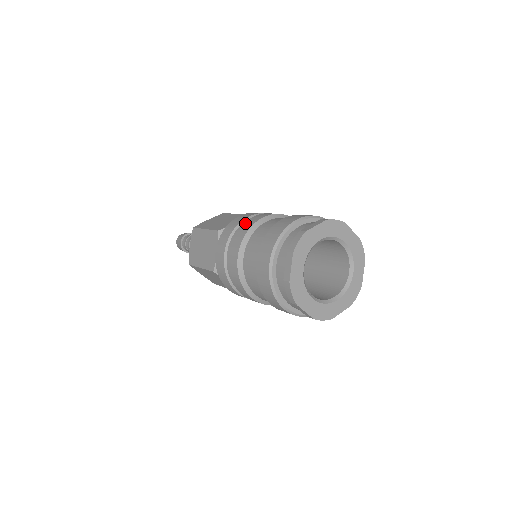
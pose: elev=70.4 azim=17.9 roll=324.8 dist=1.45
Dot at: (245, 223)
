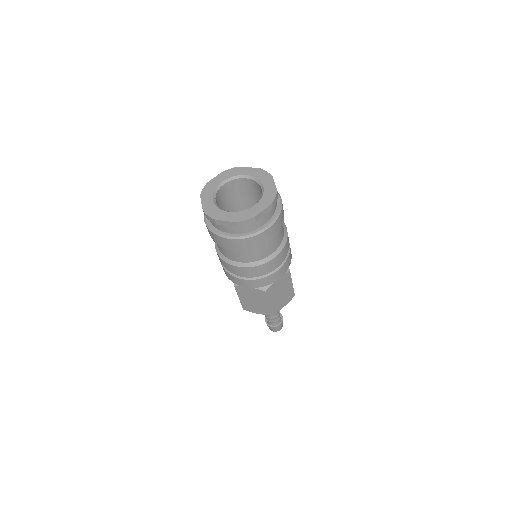
Dot at: occluded
